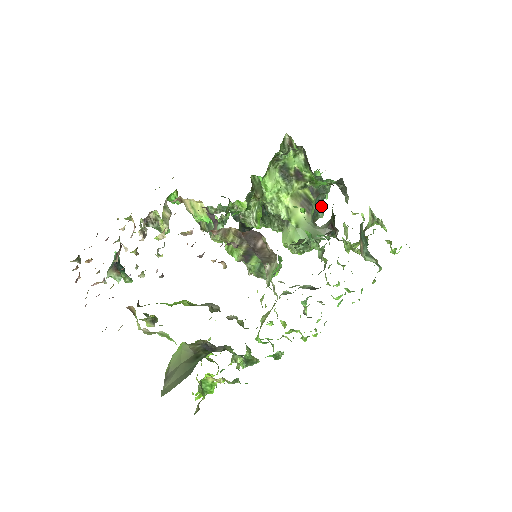
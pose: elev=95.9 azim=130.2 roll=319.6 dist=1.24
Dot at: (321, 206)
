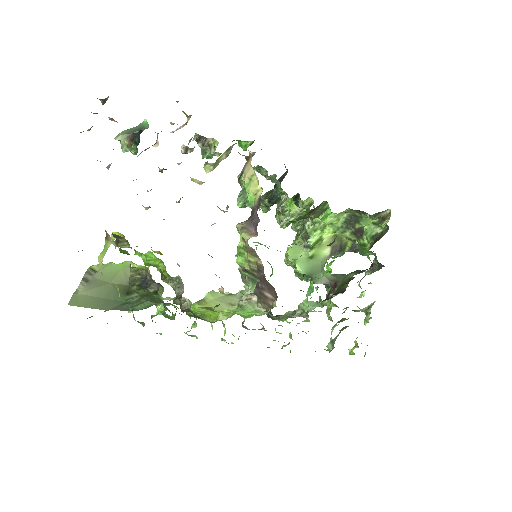
Dot at: occluded
